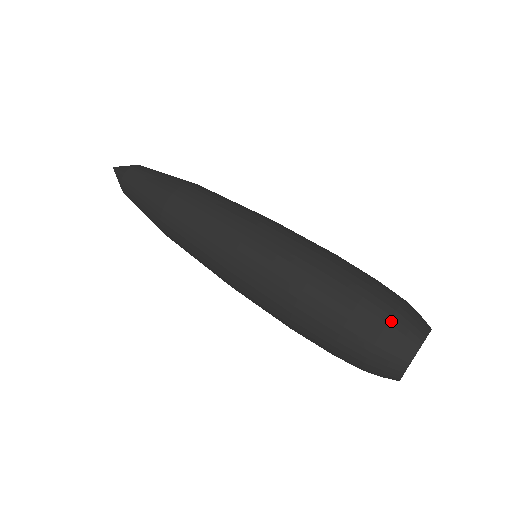
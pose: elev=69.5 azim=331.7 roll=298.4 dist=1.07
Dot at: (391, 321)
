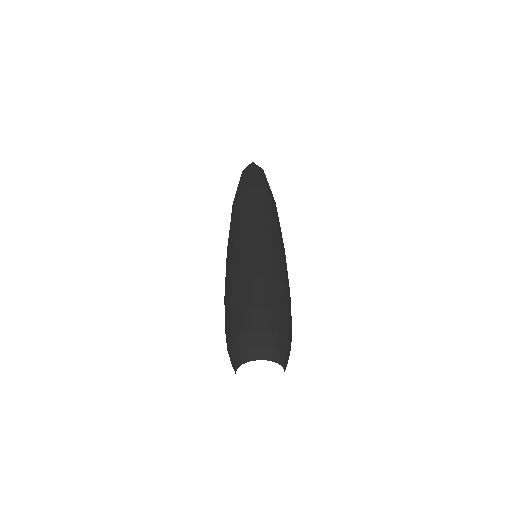
Dot at: (249, 333)
